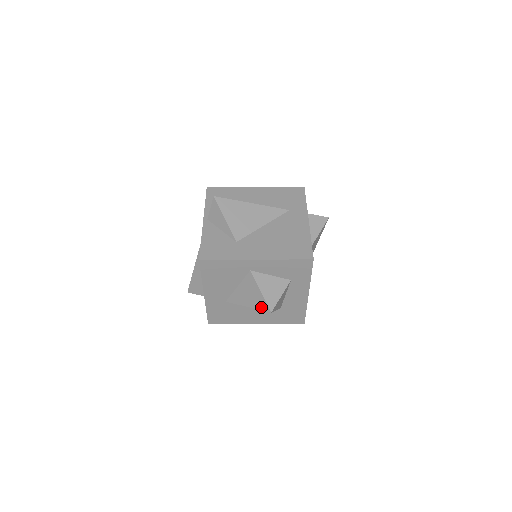
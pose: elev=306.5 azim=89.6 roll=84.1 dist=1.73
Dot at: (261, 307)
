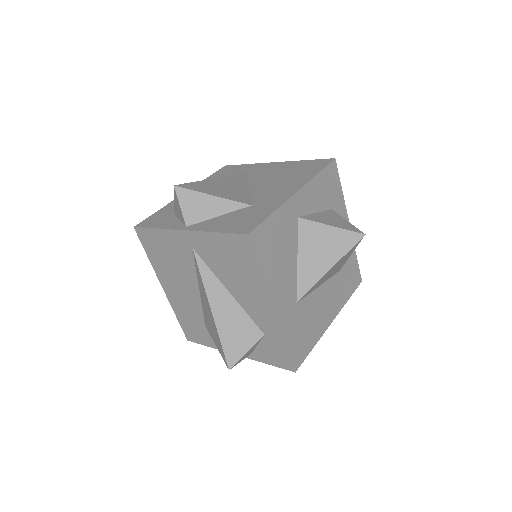
Dot at: (348, 245)
